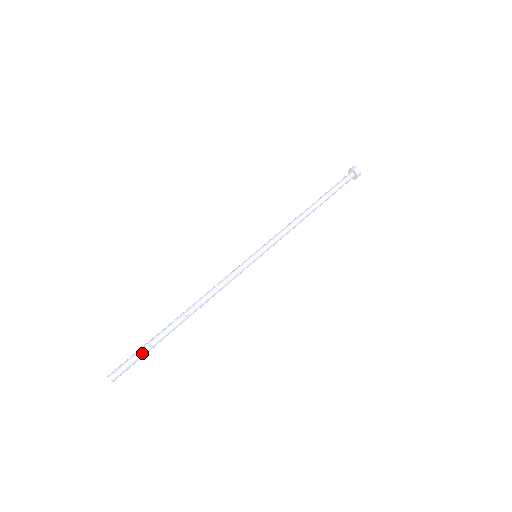
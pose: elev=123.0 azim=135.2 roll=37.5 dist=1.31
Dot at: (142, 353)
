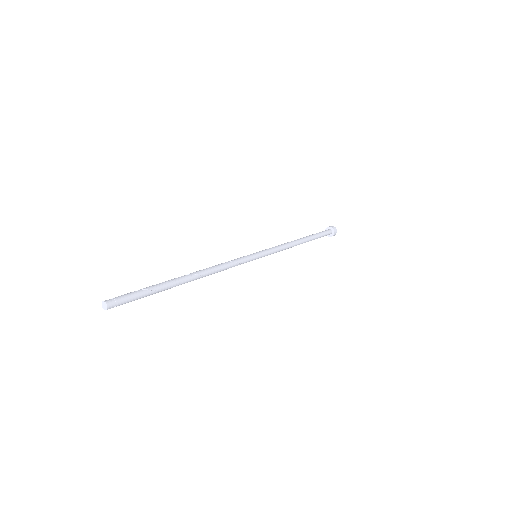
Dot at: (143, 290)
